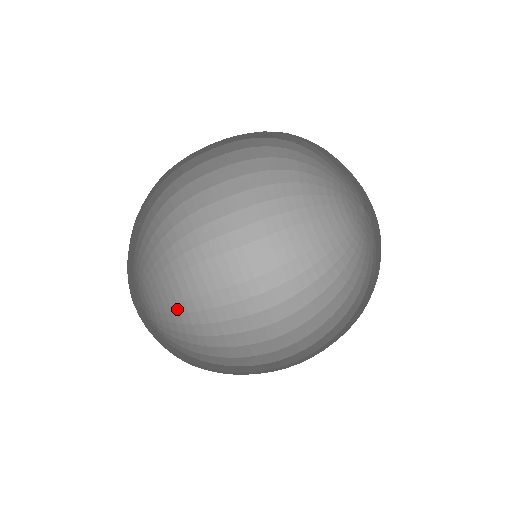
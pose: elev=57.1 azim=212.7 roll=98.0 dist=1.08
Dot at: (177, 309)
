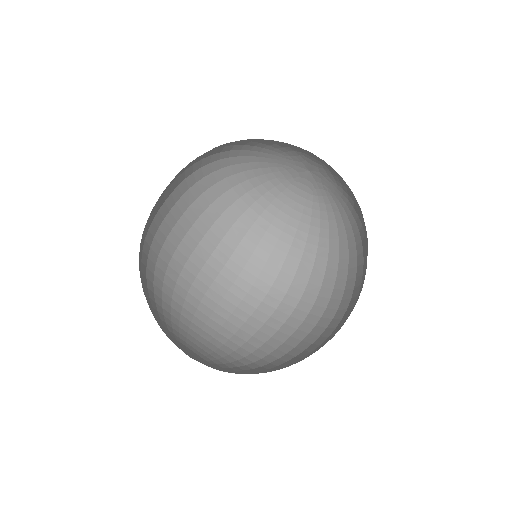
Dot at: (232, 359)
